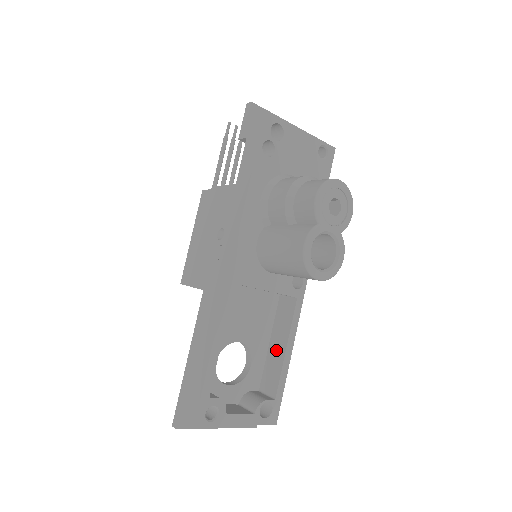
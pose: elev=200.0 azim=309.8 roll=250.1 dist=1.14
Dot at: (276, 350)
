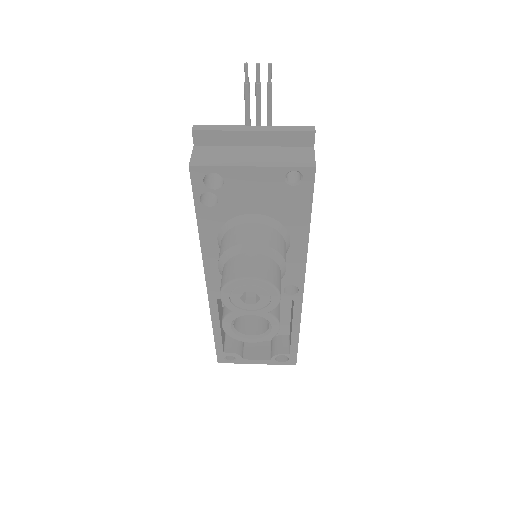
Dot at: (291, 322)
